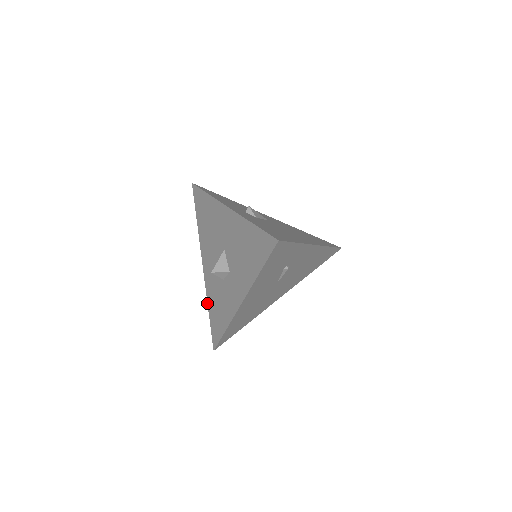
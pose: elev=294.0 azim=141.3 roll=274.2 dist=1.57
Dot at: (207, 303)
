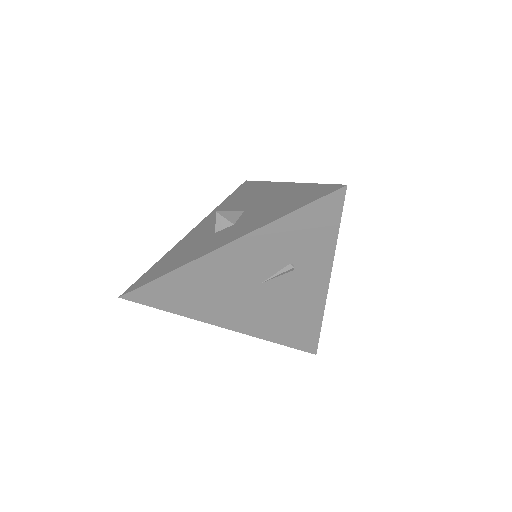
Dot at: (162, 257)
